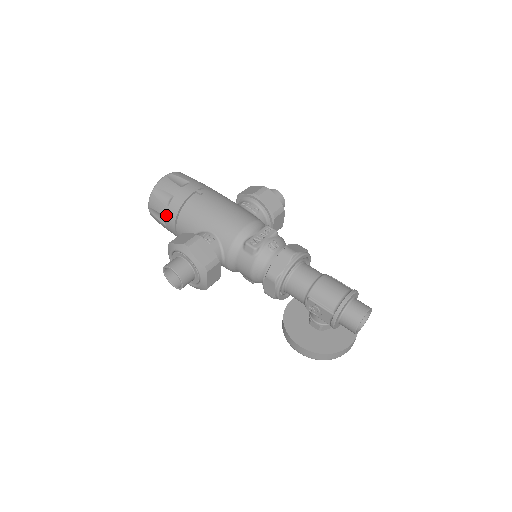
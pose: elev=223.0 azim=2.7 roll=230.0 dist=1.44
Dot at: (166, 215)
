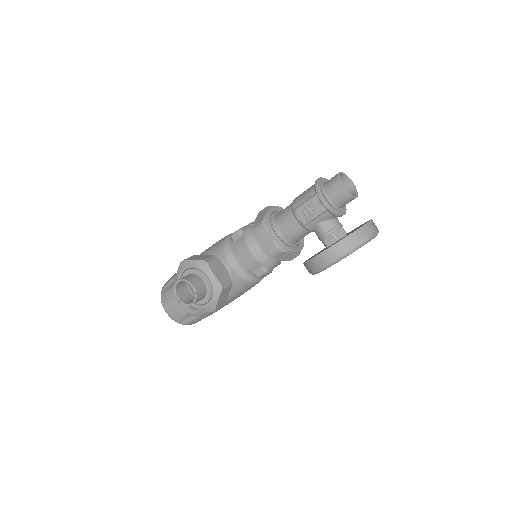
Dot at: occluded
